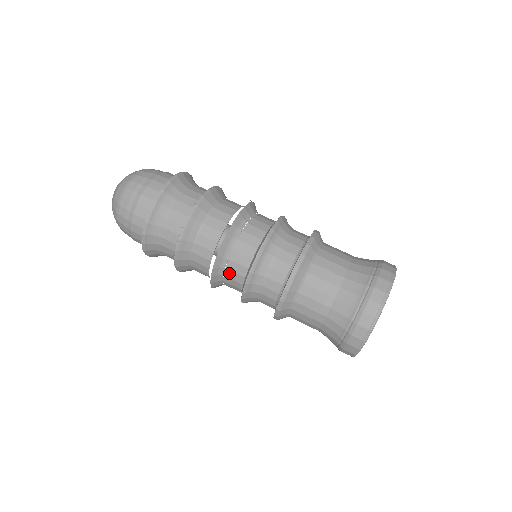
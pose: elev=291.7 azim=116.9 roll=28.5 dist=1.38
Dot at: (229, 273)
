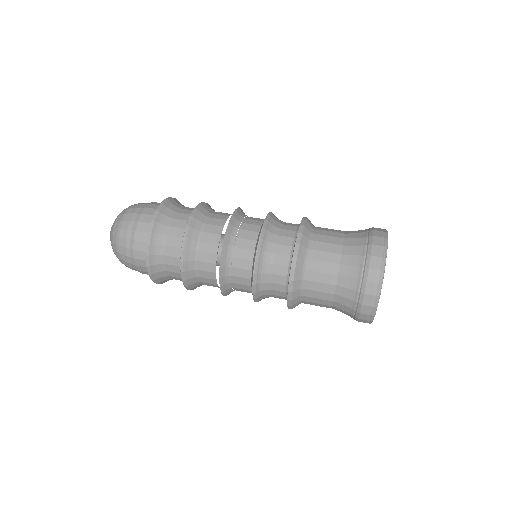
Dot at: (245, 226)
